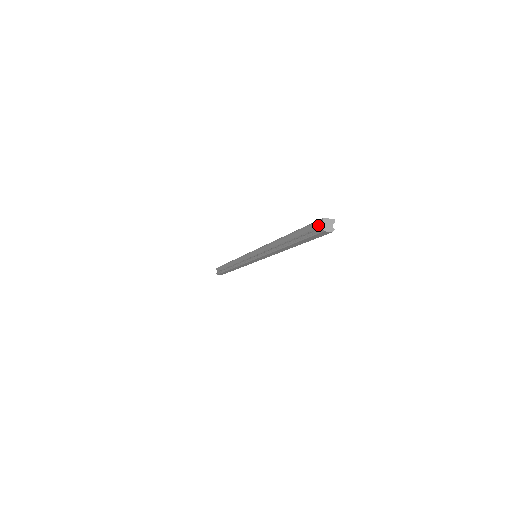
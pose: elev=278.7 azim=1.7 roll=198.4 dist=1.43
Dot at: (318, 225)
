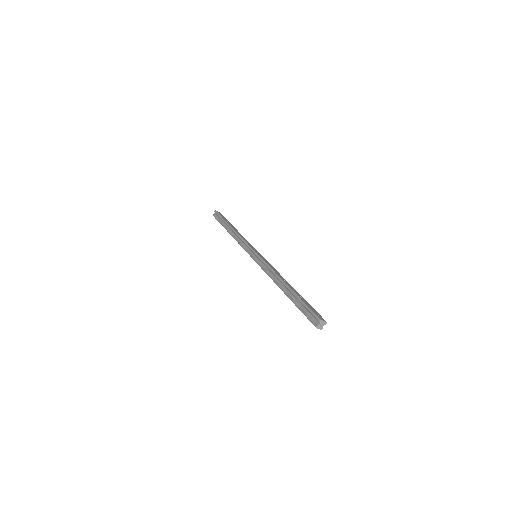
Dot at: (315, 318)
